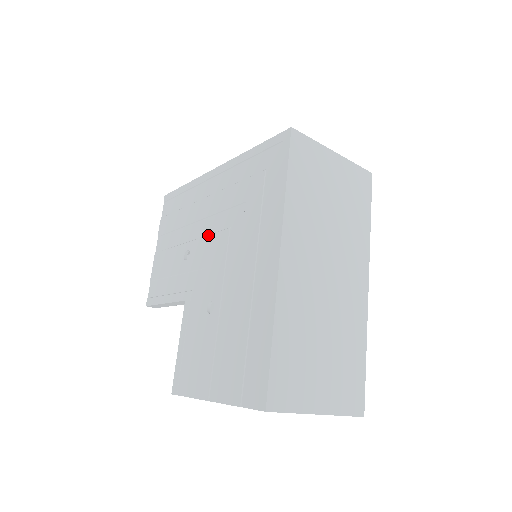
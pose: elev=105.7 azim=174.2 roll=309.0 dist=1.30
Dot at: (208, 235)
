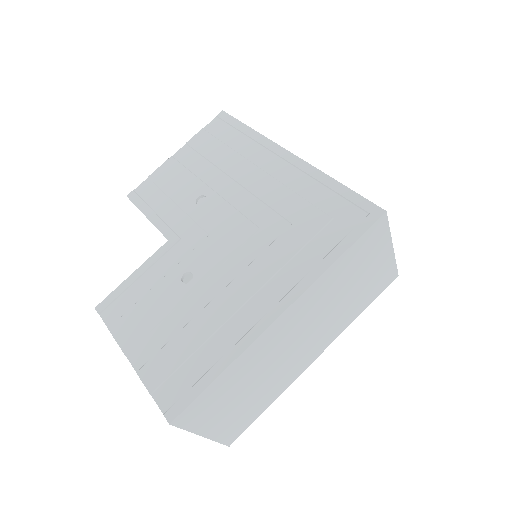
Dot at: (235, 208)
